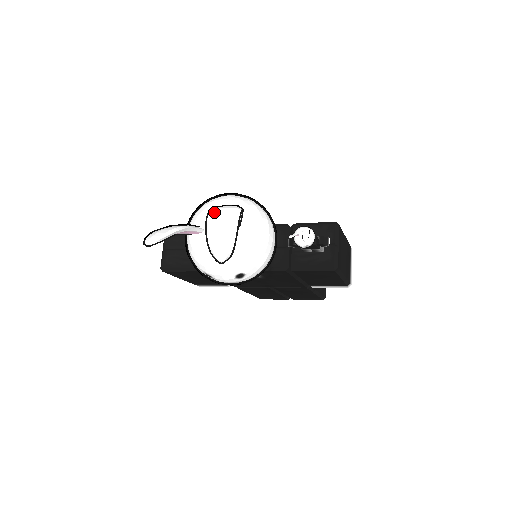
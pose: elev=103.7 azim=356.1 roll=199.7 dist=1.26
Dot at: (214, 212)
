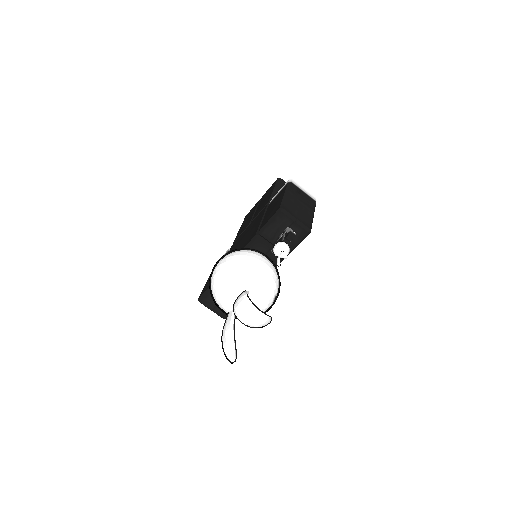
Dot at: (240, 316)
